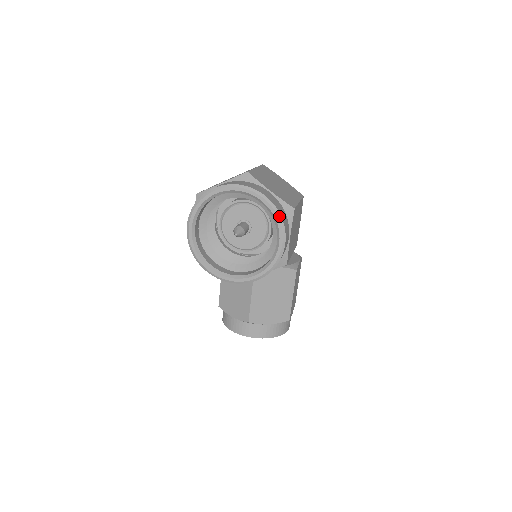
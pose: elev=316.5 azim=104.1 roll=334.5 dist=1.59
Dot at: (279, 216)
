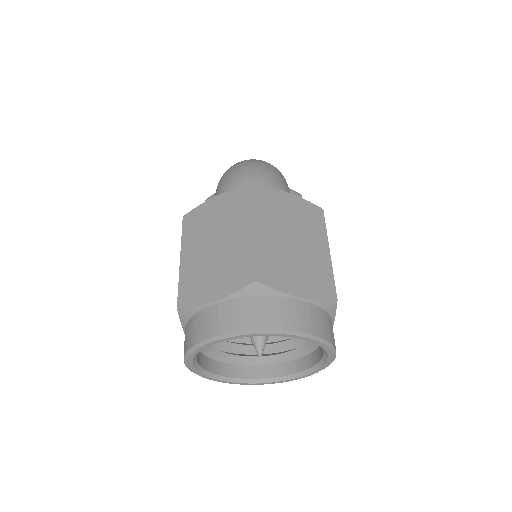
Dot at: (326, 344)
